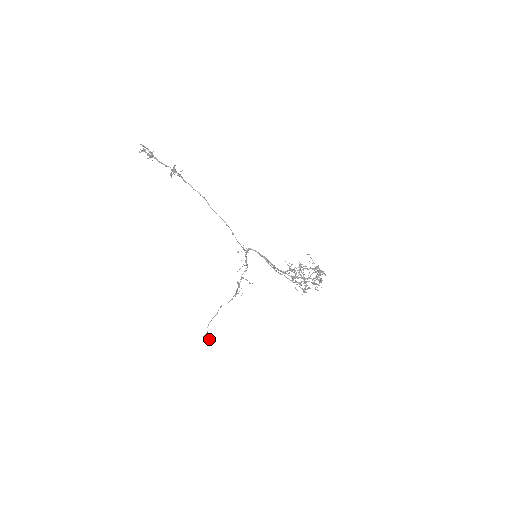
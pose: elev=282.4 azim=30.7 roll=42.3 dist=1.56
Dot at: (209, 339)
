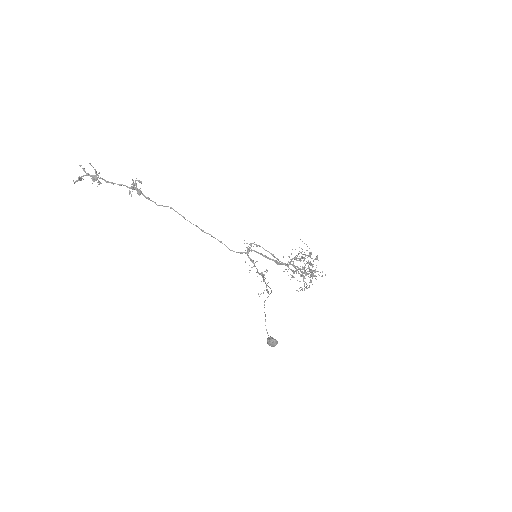
Dot at: (276, 341)
